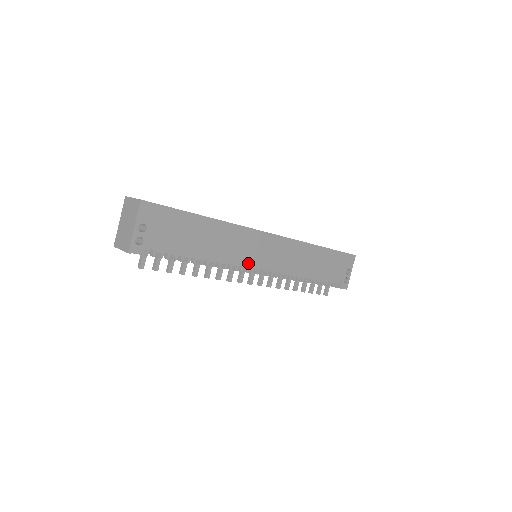
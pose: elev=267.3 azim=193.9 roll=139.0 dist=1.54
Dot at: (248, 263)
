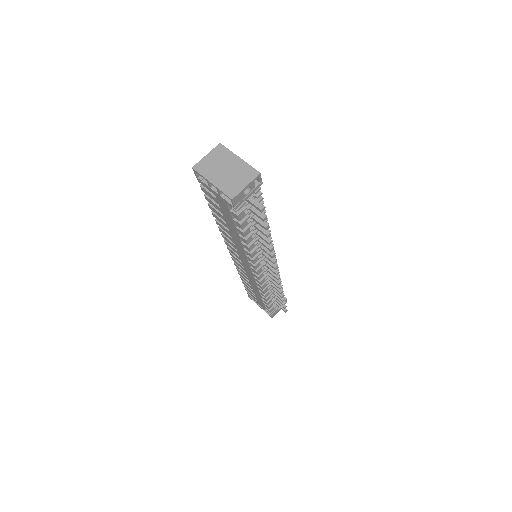
Dot at: occluded
